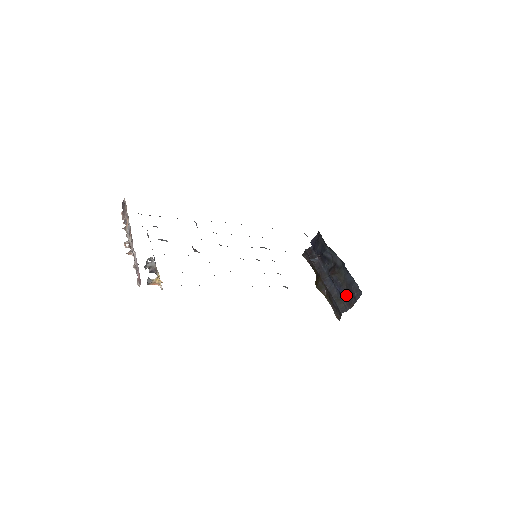
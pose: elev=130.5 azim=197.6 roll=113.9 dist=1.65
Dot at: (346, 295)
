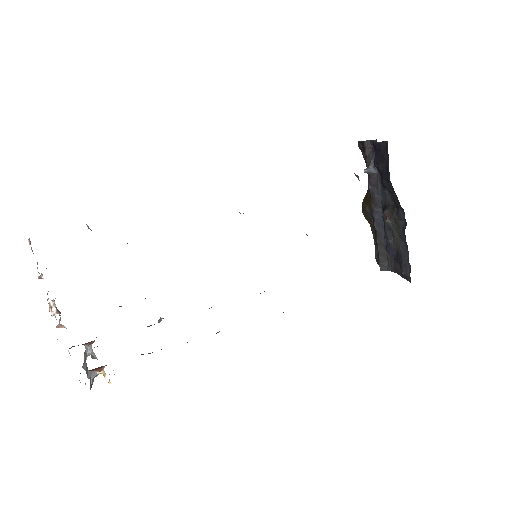
Dot at: (394, 256)
